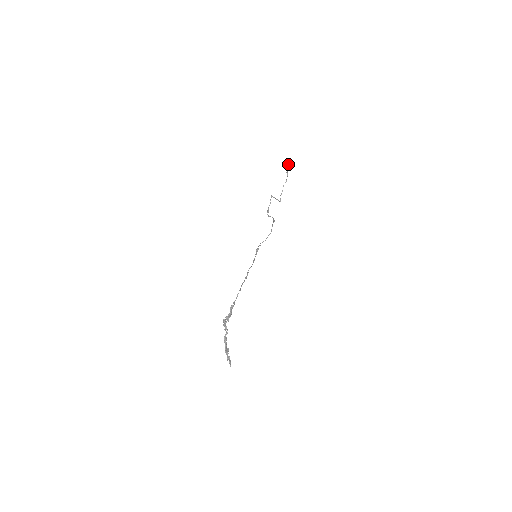
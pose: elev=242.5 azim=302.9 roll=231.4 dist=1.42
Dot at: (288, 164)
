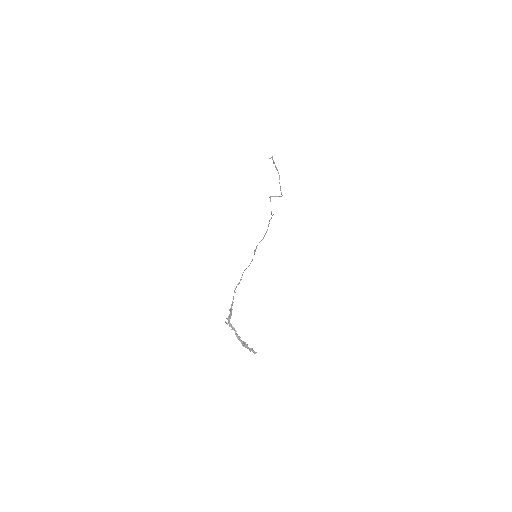
Dot at: (274, 162)
